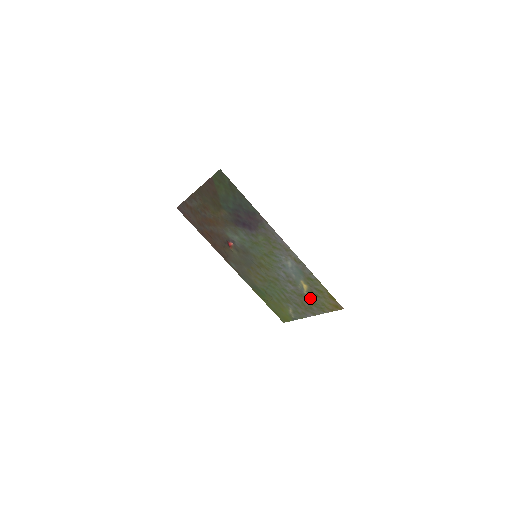
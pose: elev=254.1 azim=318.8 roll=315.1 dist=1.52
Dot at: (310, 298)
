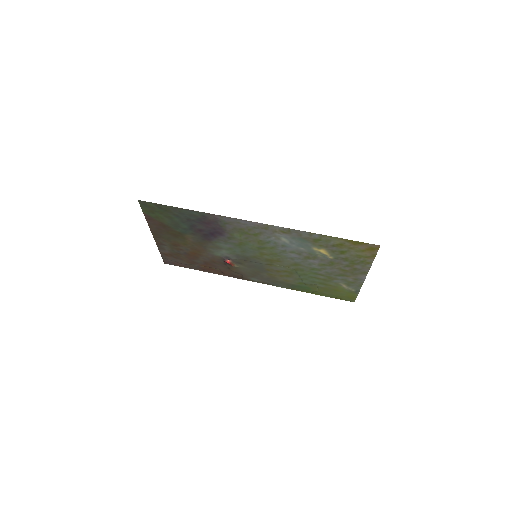
Dot at: (341, 260)
